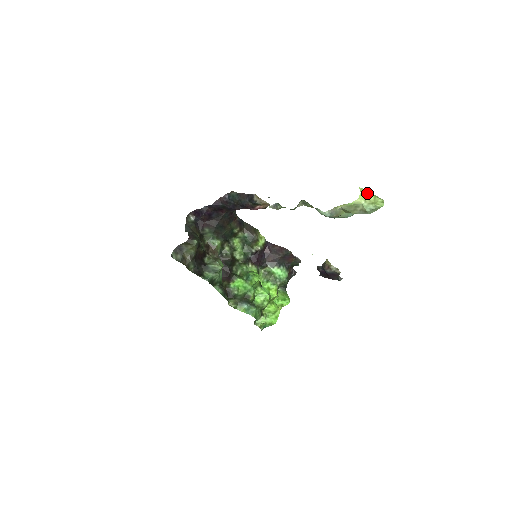
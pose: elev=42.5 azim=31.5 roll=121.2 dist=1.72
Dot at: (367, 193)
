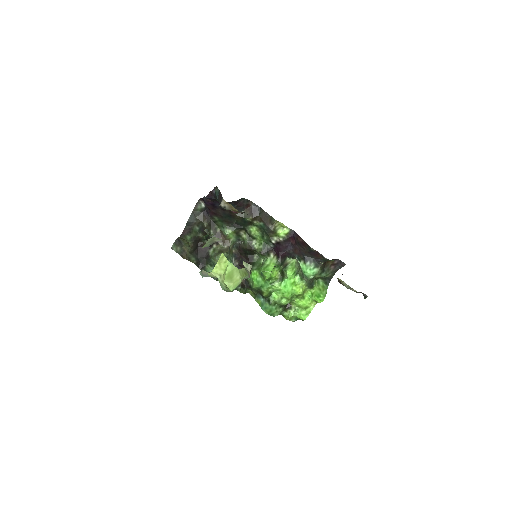
Dot at: (224, 265)
